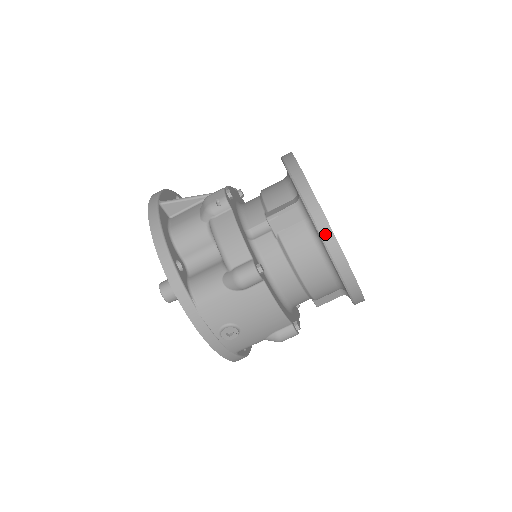
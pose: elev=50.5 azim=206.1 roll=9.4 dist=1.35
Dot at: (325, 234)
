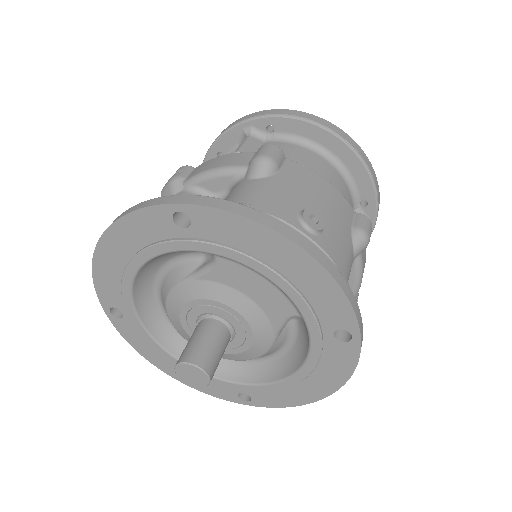
Dot at: (291, 113)
